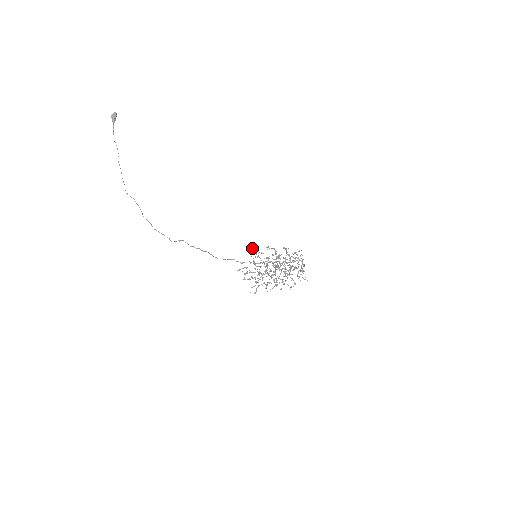
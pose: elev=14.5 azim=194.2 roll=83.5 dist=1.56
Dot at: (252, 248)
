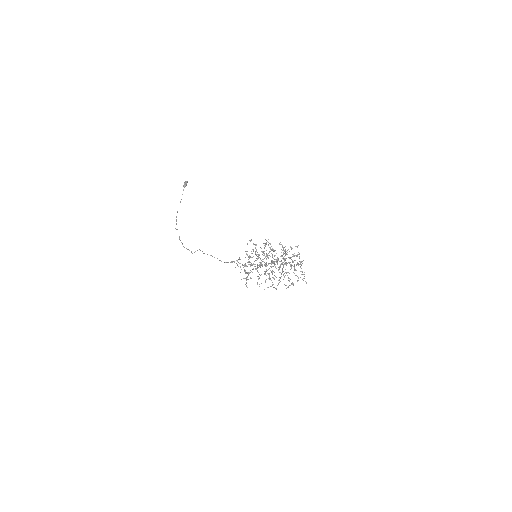
Dot at: occluded
